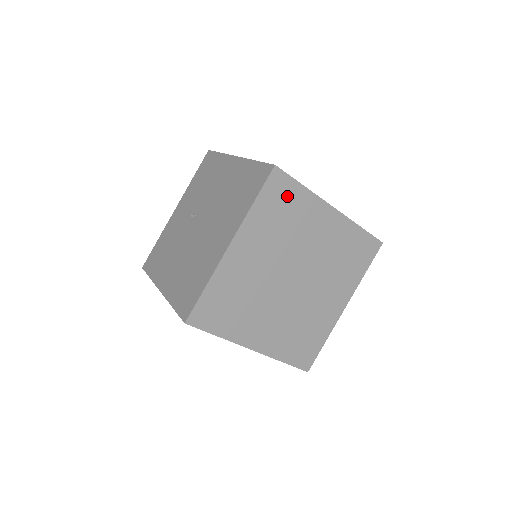
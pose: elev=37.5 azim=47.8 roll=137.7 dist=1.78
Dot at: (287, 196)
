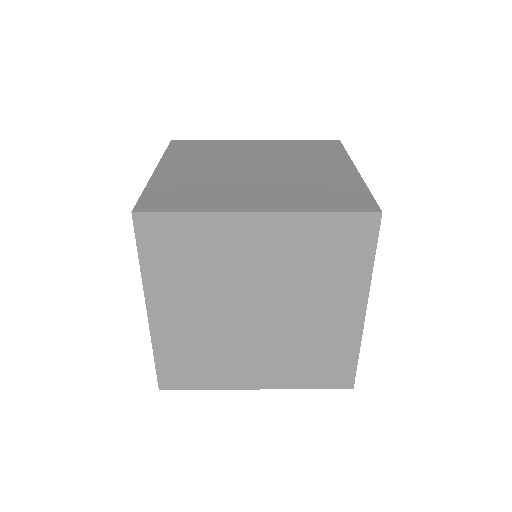
Dot at: (176, 235)
